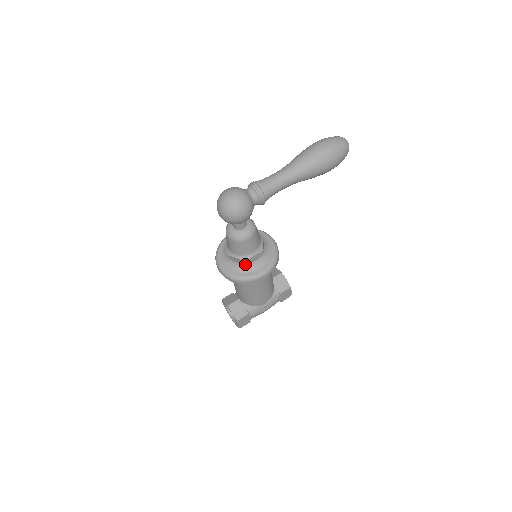
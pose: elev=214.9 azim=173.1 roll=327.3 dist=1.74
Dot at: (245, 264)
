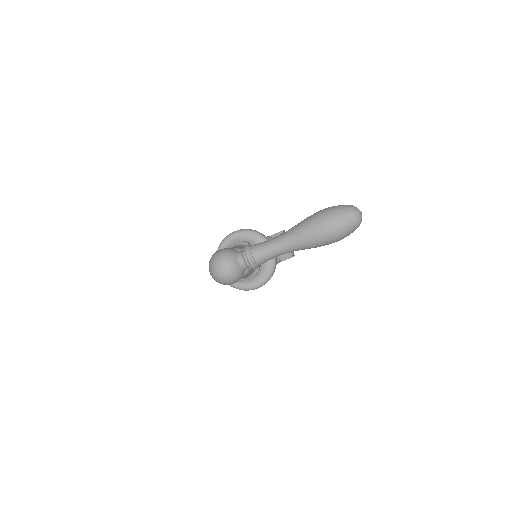
Dot at: occluded
